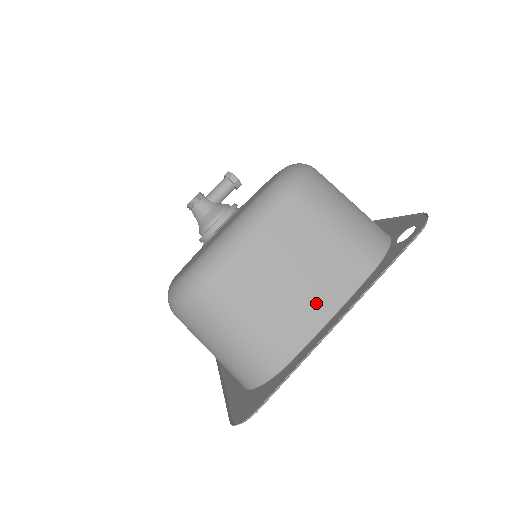
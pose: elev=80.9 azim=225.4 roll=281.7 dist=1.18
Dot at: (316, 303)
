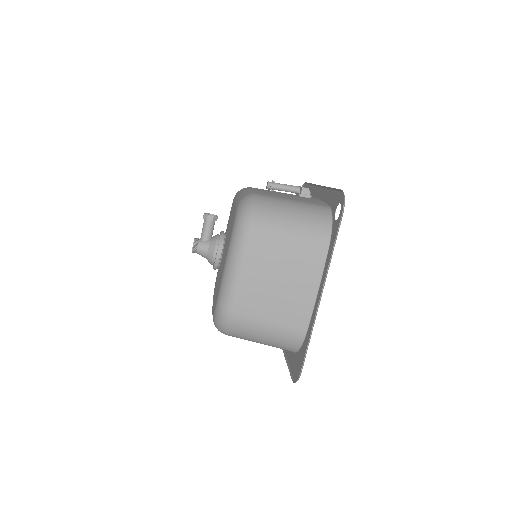
Dot at: (303, 289)
